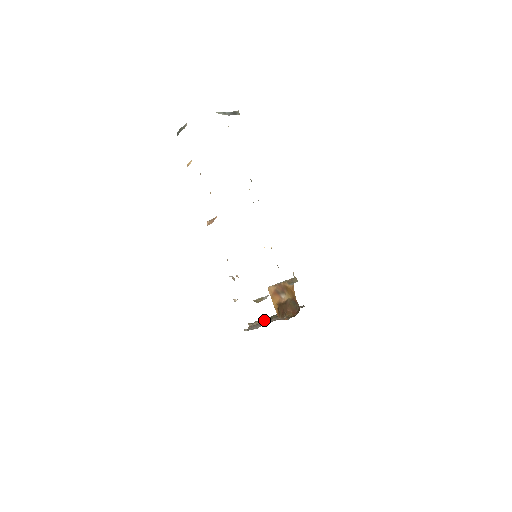
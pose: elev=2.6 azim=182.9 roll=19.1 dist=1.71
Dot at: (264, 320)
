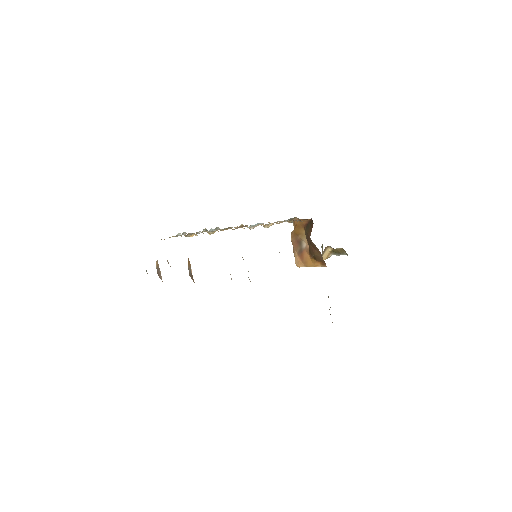
Dot at: occluded
